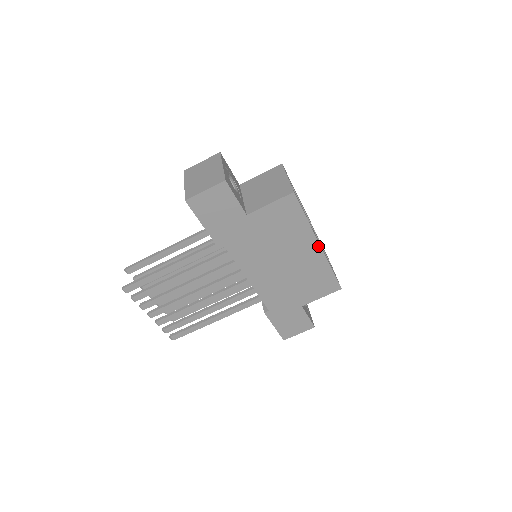
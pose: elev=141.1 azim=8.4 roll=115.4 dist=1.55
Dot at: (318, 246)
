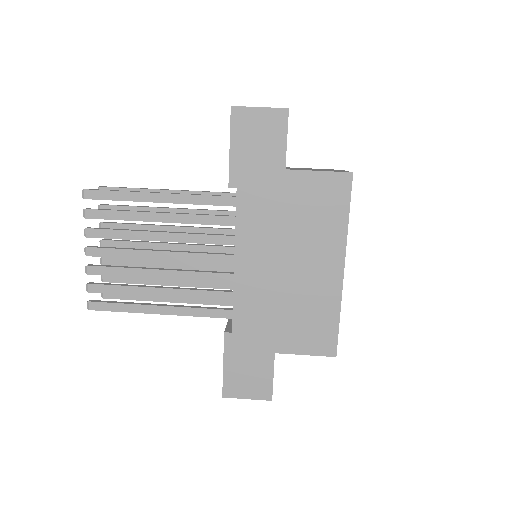
Dot at: (341, 269)
